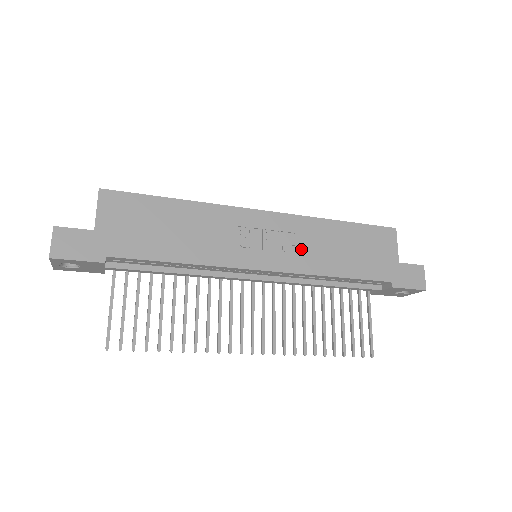
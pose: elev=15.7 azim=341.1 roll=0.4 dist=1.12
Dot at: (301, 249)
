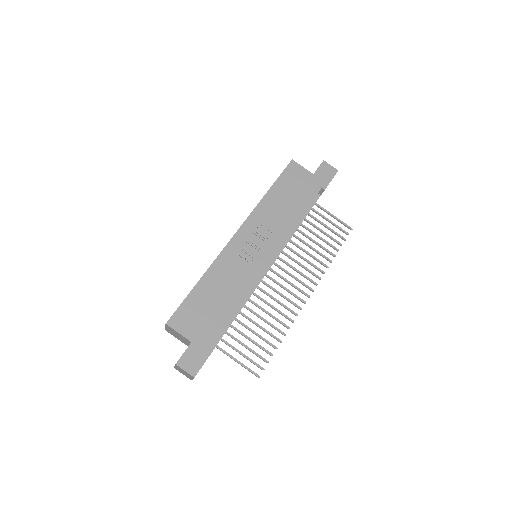
Dot at: (272, 228)
